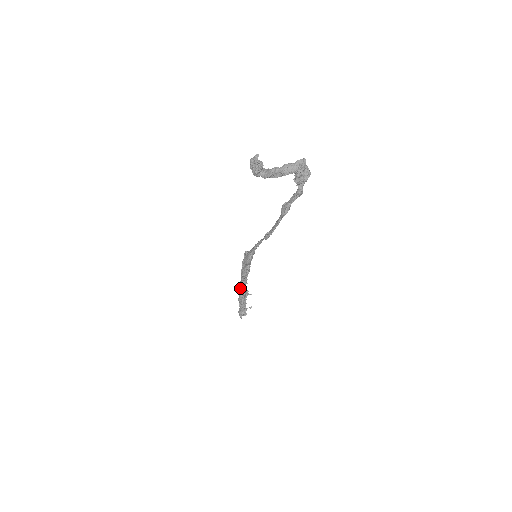
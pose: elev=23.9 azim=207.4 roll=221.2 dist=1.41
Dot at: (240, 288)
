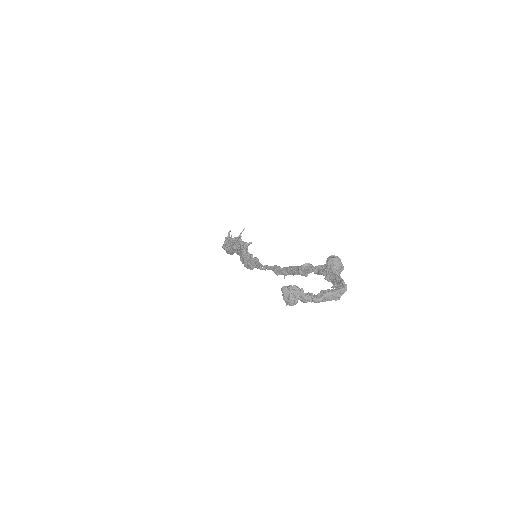
Dot at: (230, 251)
